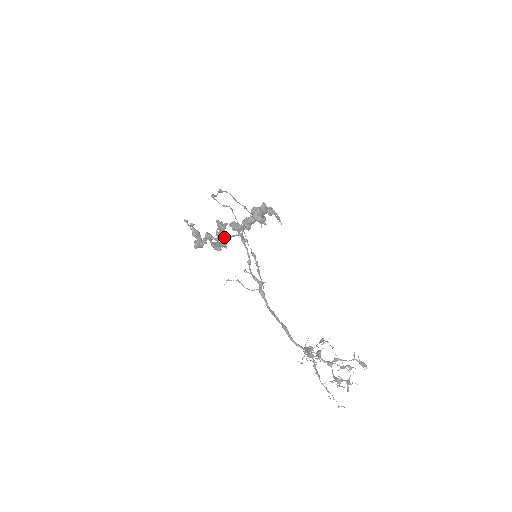
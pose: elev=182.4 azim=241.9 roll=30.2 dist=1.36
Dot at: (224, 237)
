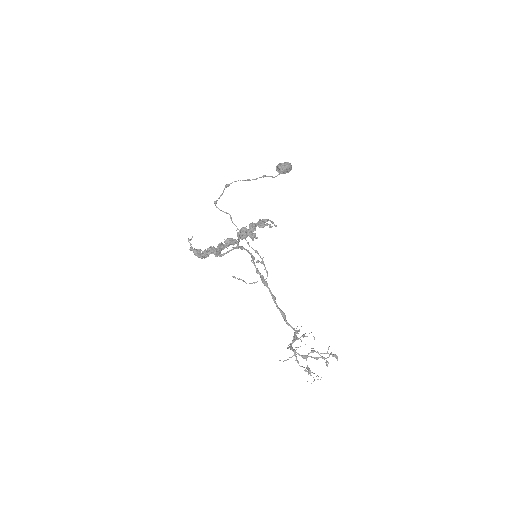
Dot at: (220, 255)
